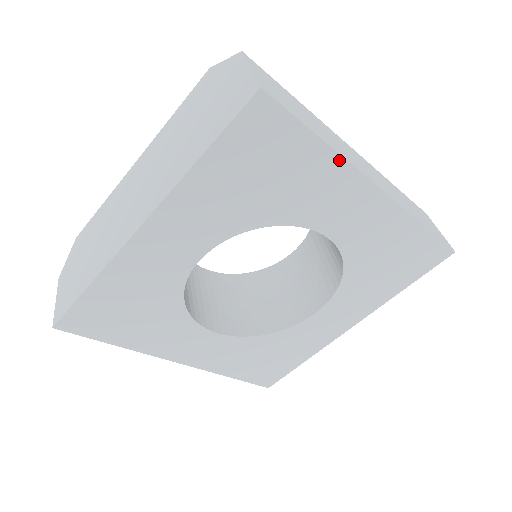
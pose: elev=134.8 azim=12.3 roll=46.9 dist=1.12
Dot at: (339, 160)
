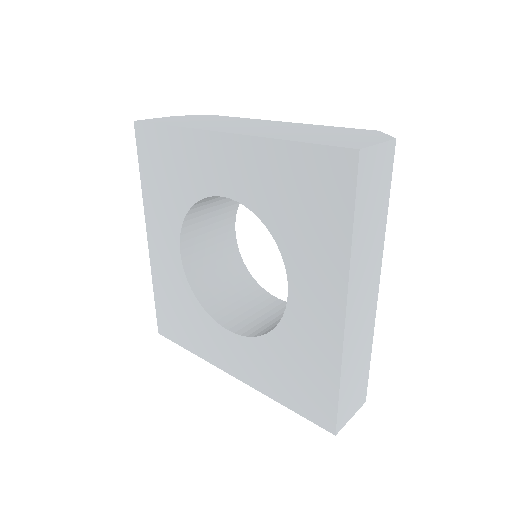
Dot at: (347, 257)
